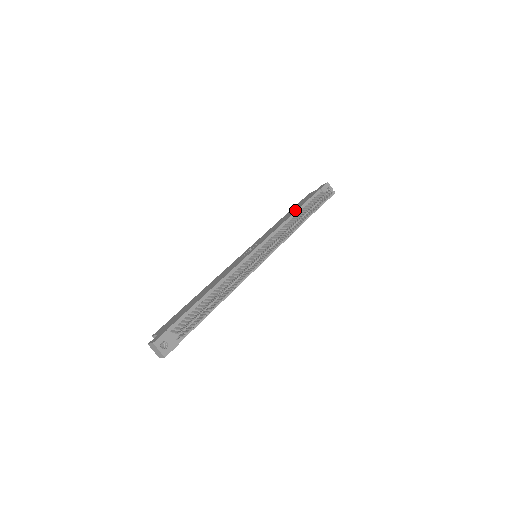
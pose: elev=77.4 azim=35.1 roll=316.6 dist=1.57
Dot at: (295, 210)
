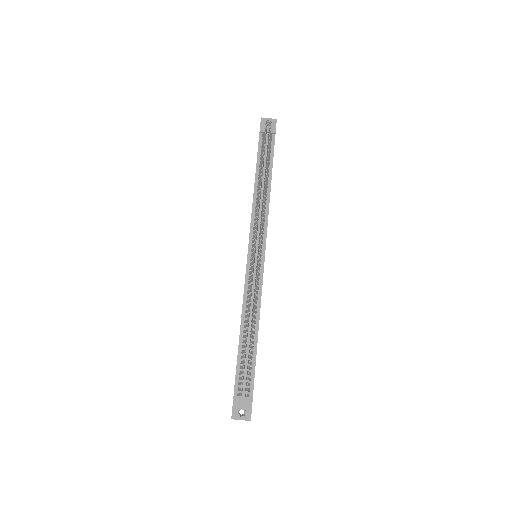
Dot at: occluded
